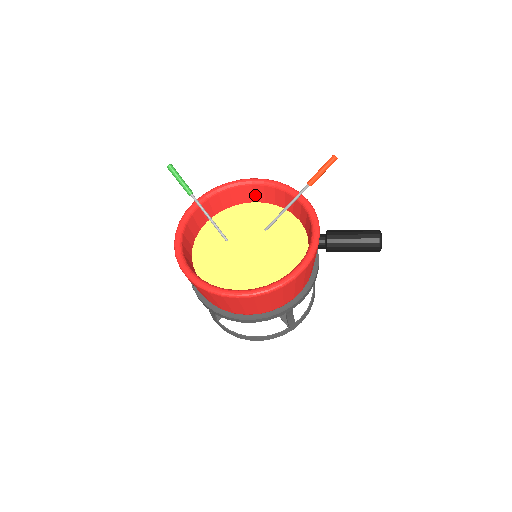
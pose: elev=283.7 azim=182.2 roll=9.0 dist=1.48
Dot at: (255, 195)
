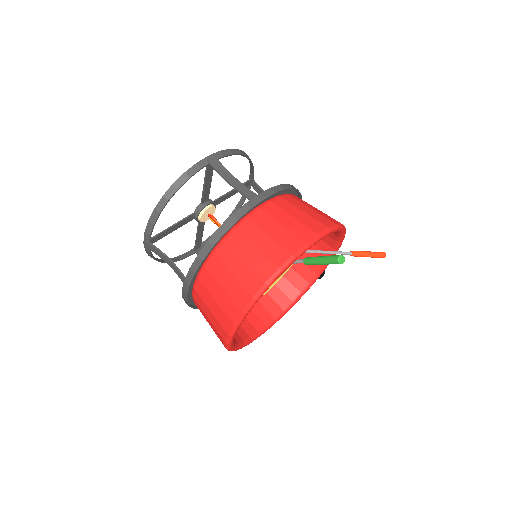
Dot at: occluded
